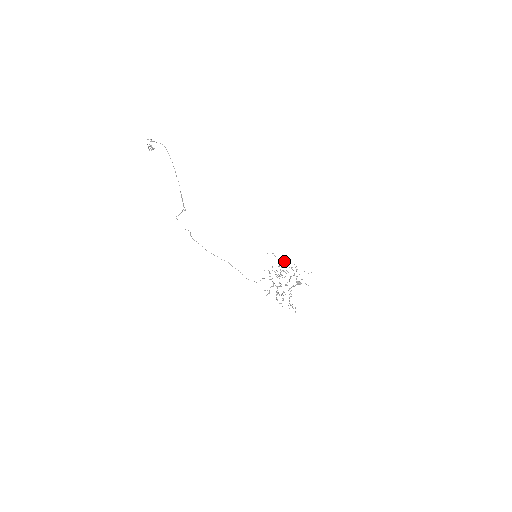
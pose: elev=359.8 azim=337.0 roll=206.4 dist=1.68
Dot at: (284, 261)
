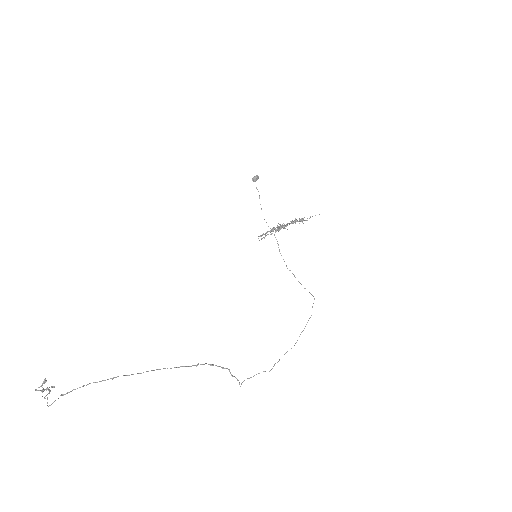
Dot at: occluded
